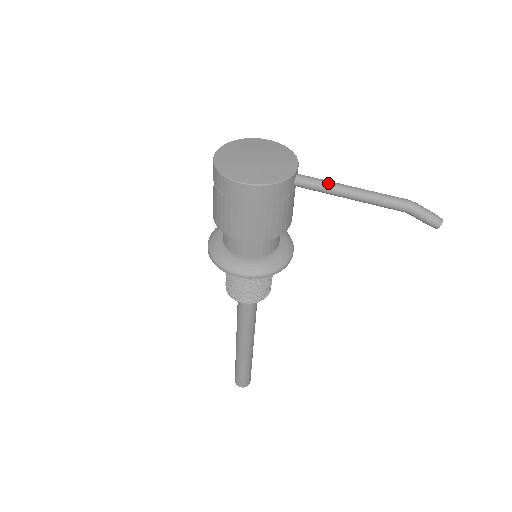
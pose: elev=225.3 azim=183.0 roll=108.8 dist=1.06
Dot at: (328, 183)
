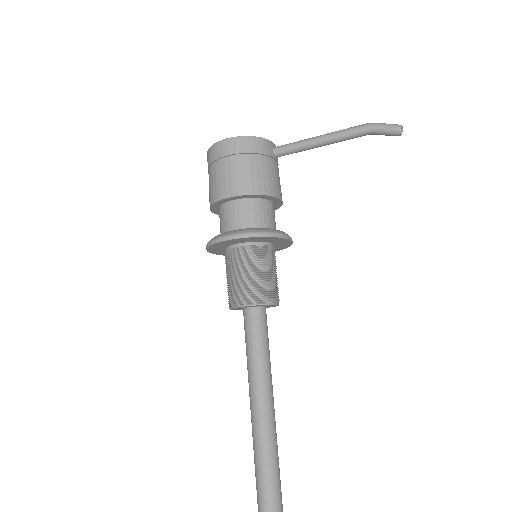
Dot at: (300, 141)
